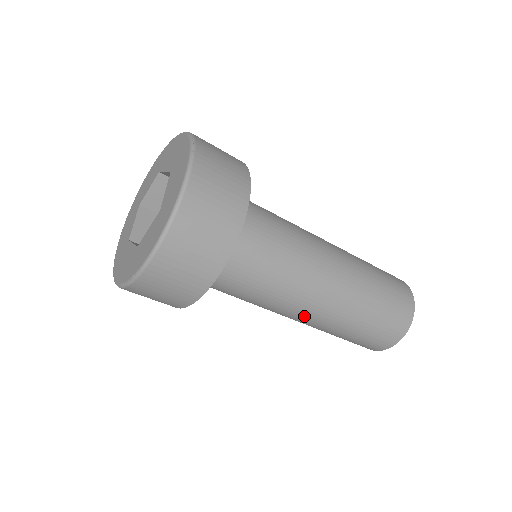
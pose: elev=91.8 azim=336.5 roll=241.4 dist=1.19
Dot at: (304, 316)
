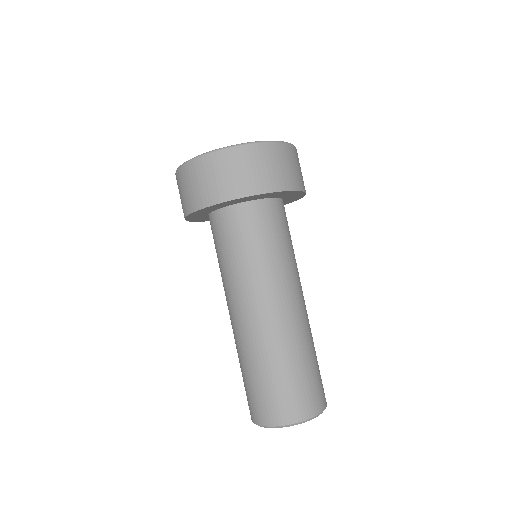
Dot at: (240, 316)
